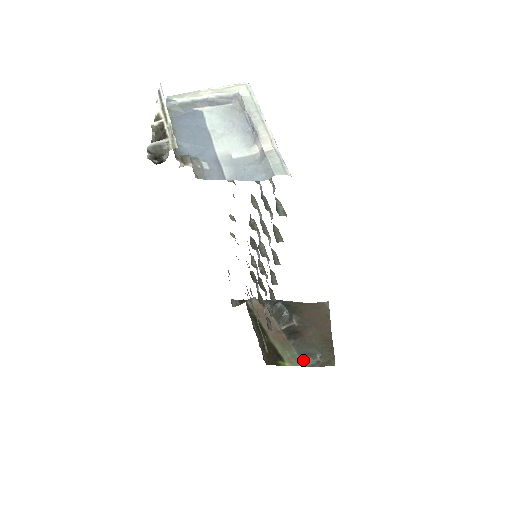
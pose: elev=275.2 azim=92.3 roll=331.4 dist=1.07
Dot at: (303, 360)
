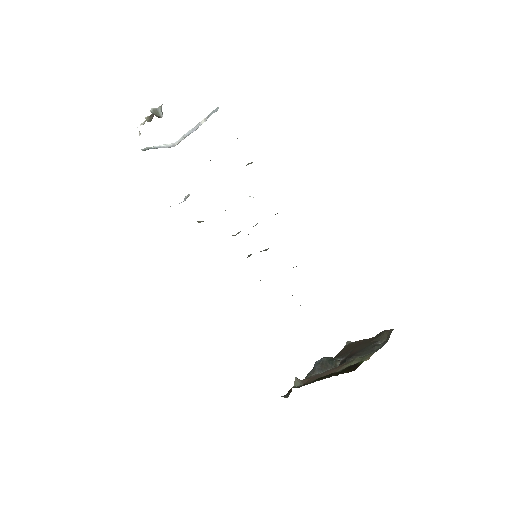
Dot at: (373, 351)
